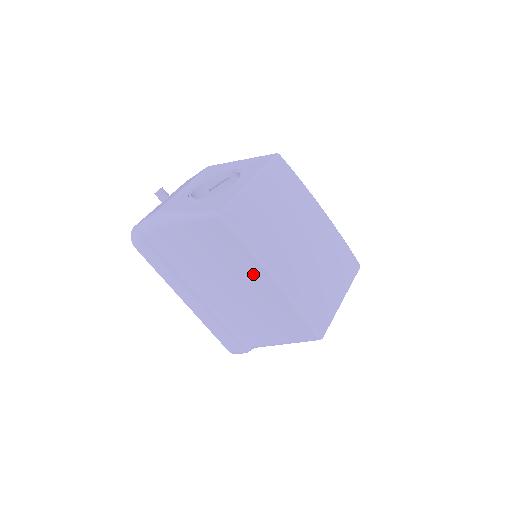
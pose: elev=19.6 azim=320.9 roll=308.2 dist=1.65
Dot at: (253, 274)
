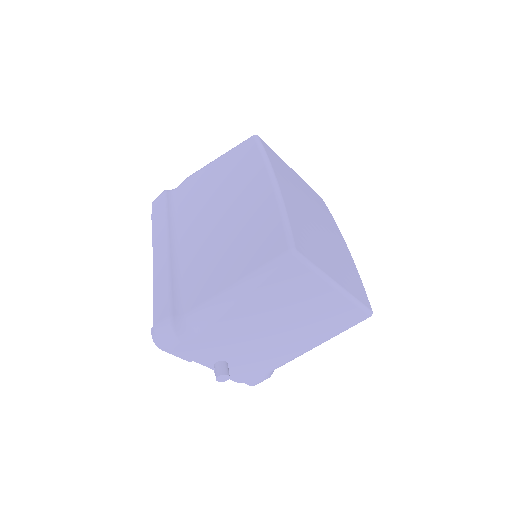
Dot at: (253, 185)
